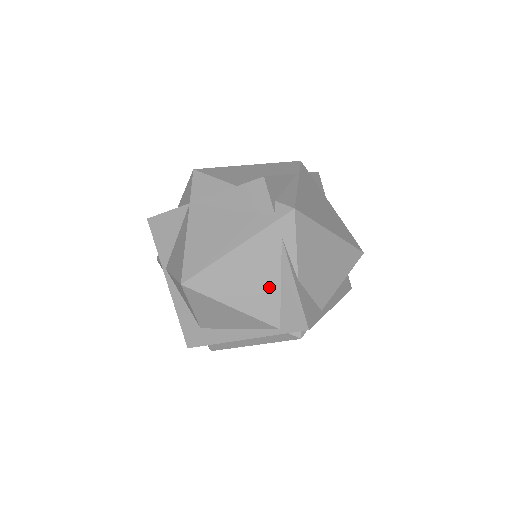
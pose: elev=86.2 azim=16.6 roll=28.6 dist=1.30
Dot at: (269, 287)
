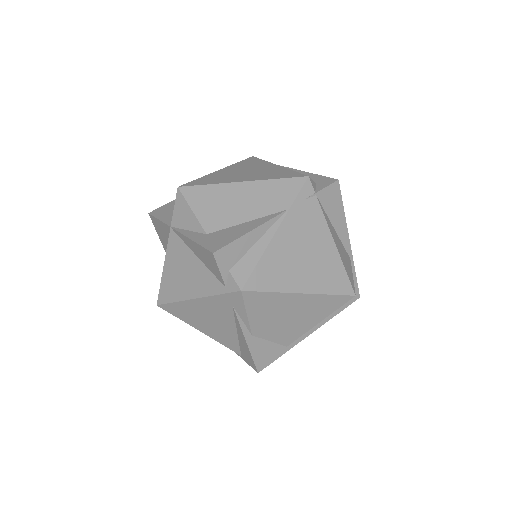
Dot at: (227, 330)
